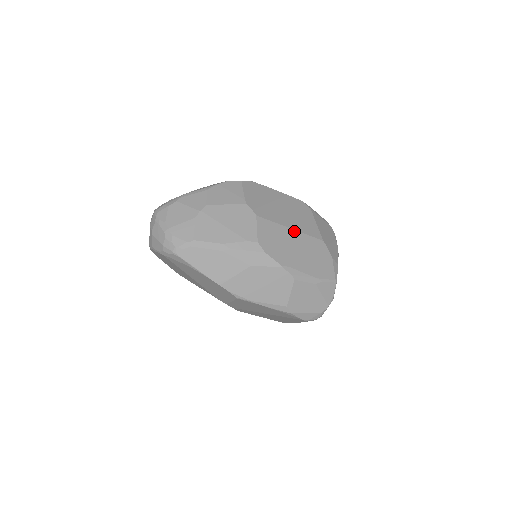
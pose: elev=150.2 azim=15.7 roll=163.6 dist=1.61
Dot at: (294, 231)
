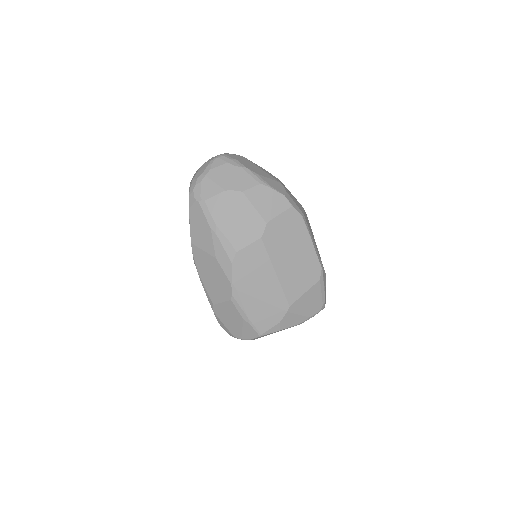
Dot at: (276, 277)
